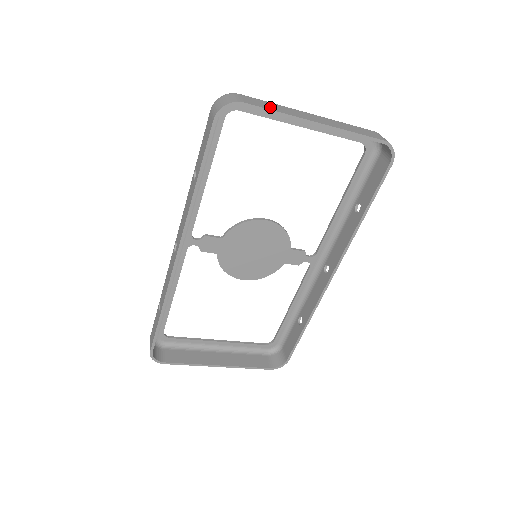
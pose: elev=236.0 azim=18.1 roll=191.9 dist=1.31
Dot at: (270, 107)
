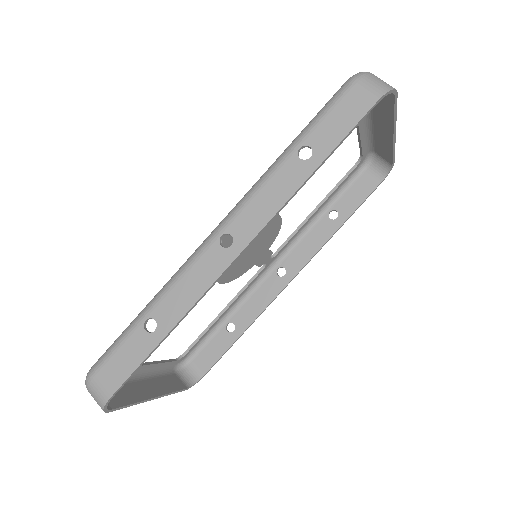
Dot at: occluded
